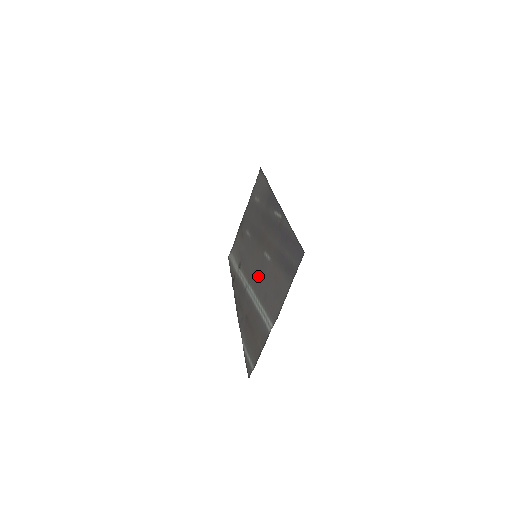
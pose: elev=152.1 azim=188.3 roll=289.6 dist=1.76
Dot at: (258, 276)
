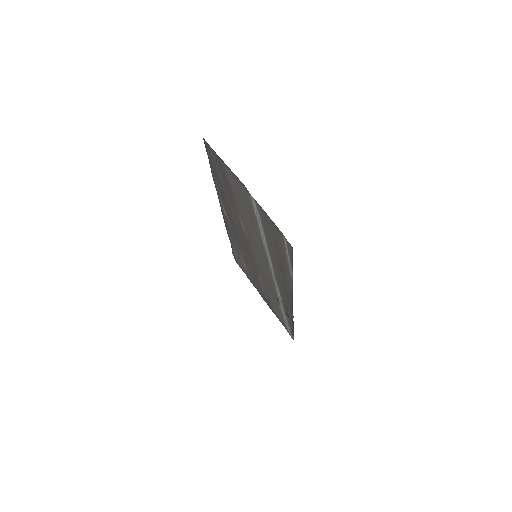
Dot at: (257, 245)
